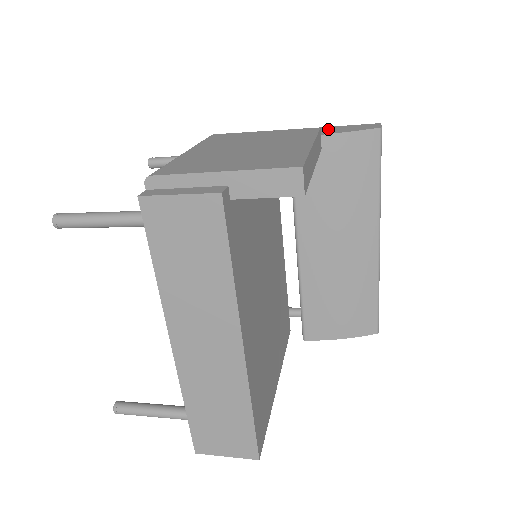
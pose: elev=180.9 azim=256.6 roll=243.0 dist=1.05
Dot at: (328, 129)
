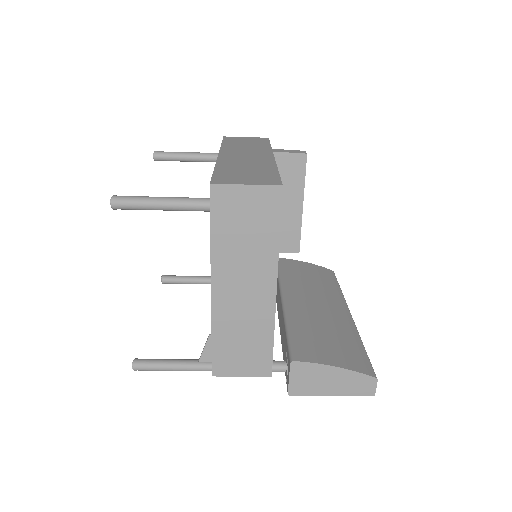
Dot at: occluded
